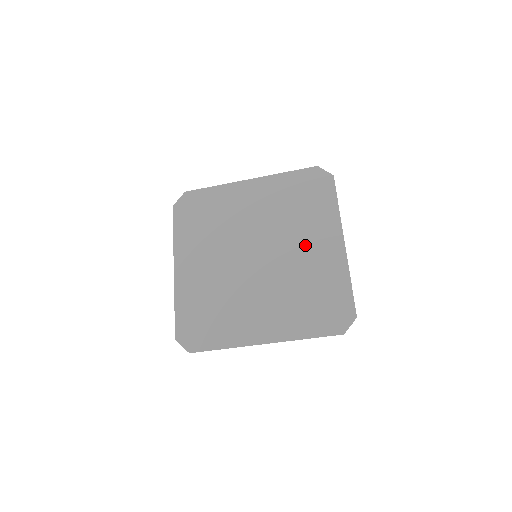
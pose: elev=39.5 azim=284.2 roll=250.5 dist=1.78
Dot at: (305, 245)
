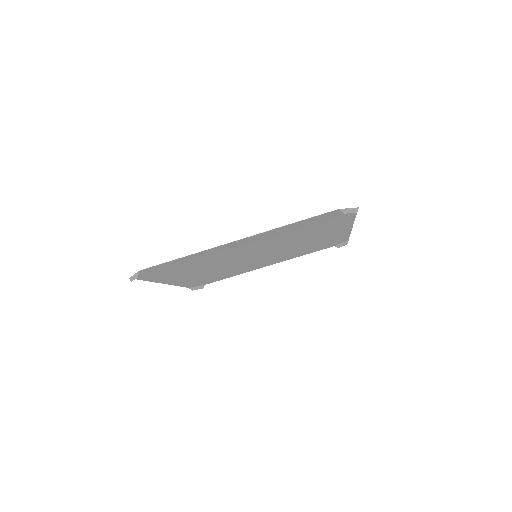
Dot at: (310, 240)
